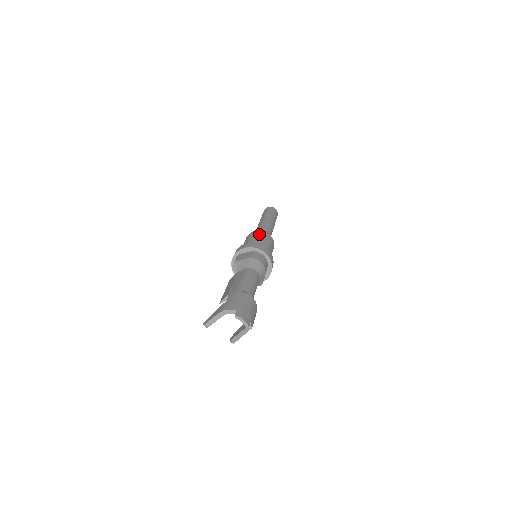
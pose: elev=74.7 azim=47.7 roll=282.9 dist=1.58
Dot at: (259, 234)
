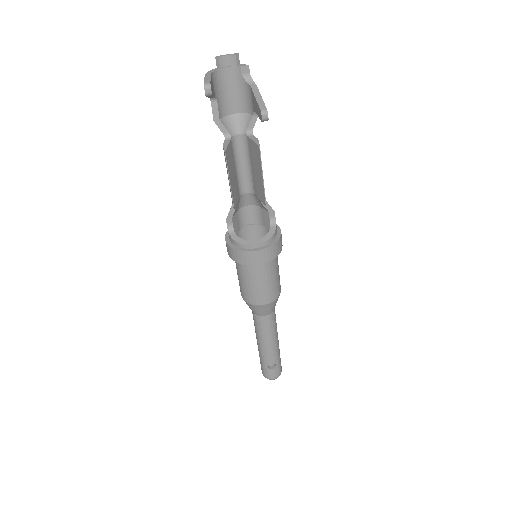
Dot at: occluded
